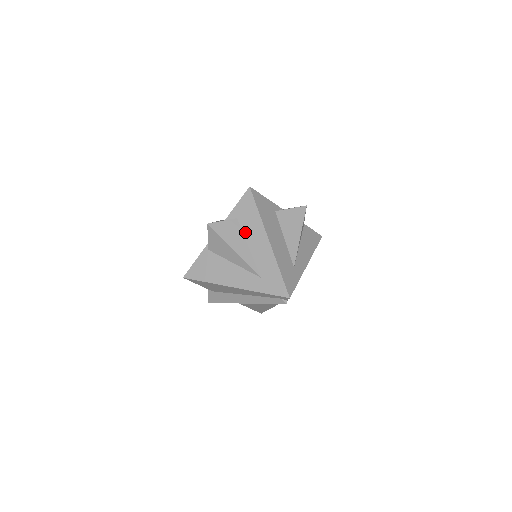
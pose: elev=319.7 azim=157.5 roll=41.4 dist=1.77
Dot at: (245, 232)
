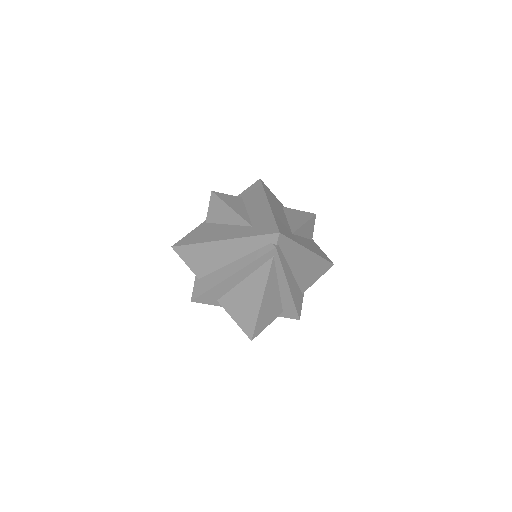
Dot at: (247, 203)
